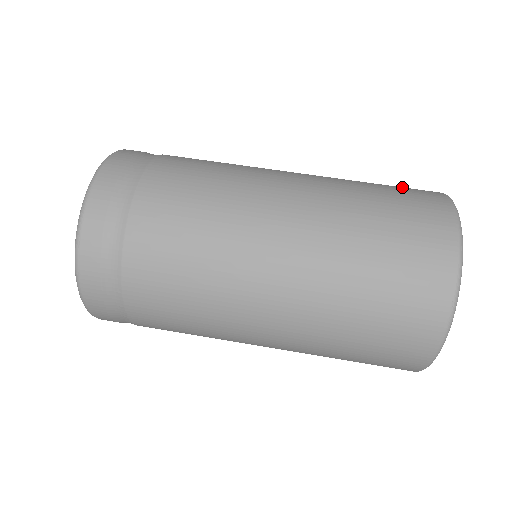
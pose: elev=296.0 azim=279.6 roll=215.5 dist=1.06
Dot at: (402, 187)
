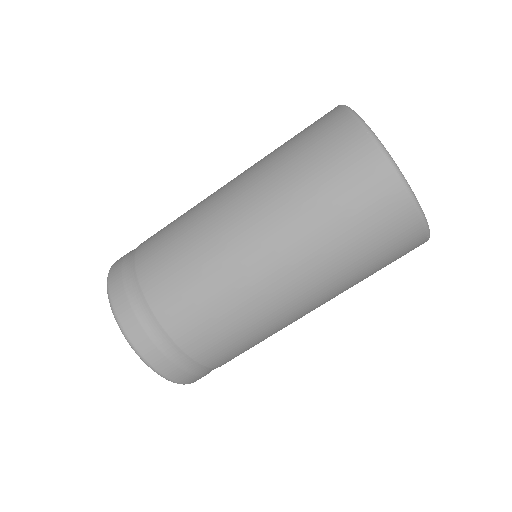
Dot at: (336, 162)
